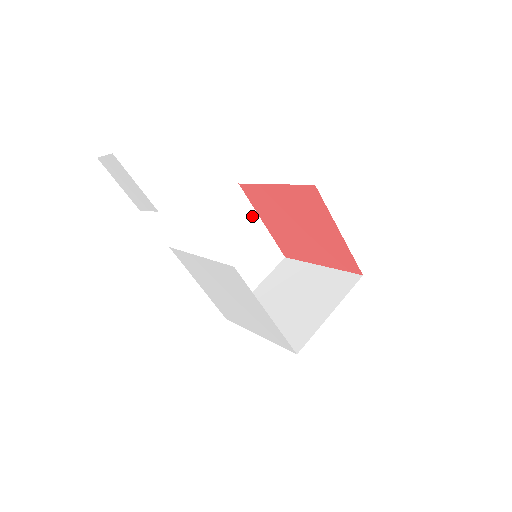
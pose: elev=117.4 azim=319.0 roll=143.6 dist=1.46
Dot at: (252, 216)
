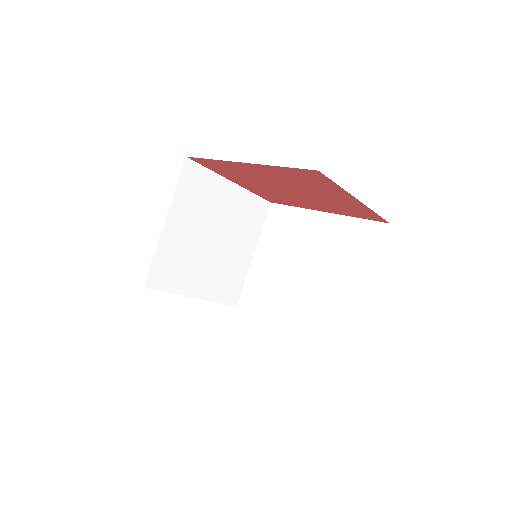
Dot at: (218, 184)
